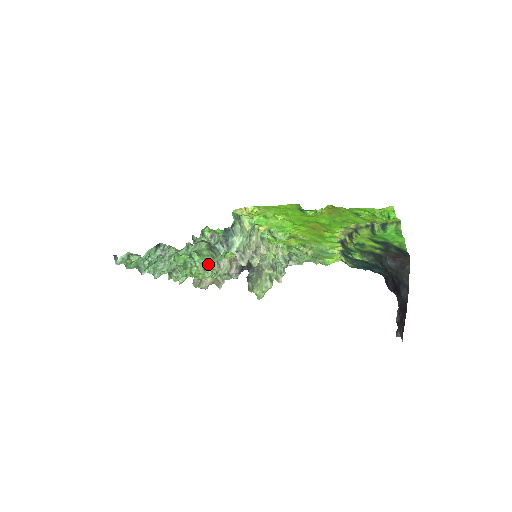
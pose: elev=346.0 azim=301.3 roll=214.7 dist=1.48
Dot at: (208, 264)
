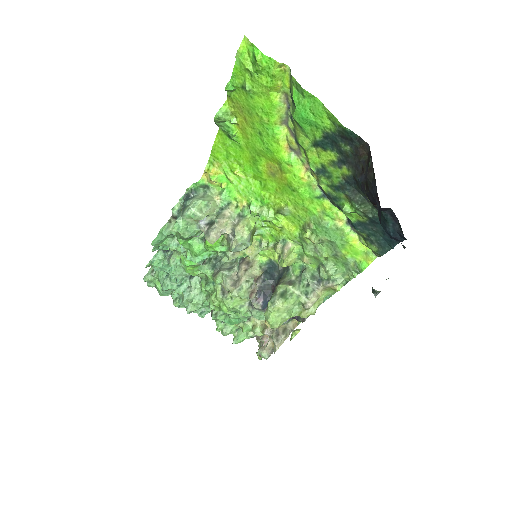
Dot at: (220, 281)
